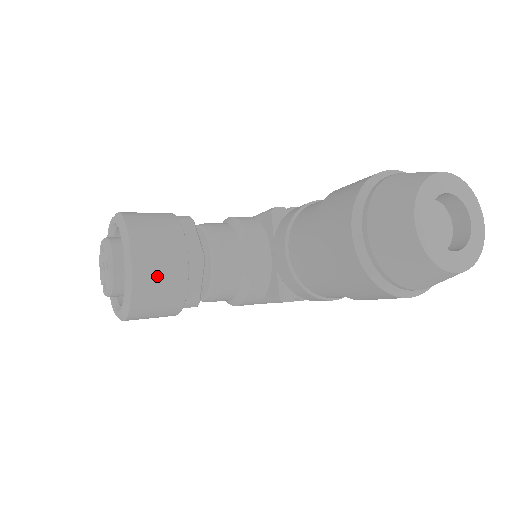
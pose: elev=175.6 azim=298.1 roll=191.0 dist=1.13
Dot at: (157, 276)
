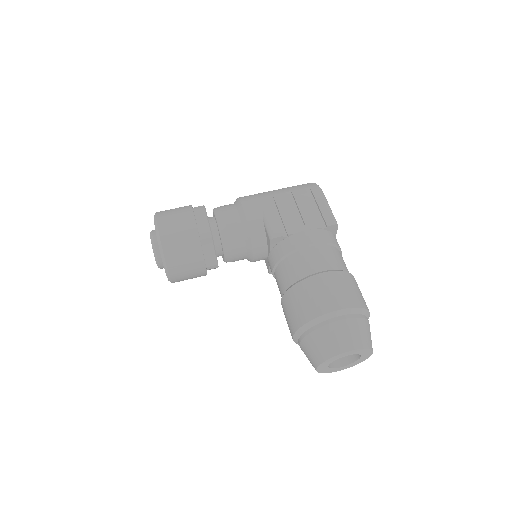
Dot at: (187, 278)
